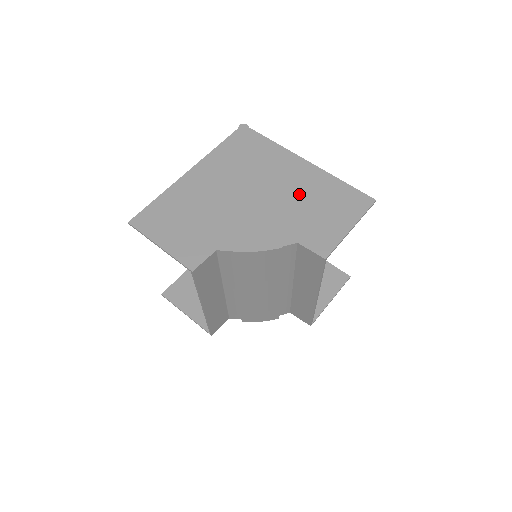
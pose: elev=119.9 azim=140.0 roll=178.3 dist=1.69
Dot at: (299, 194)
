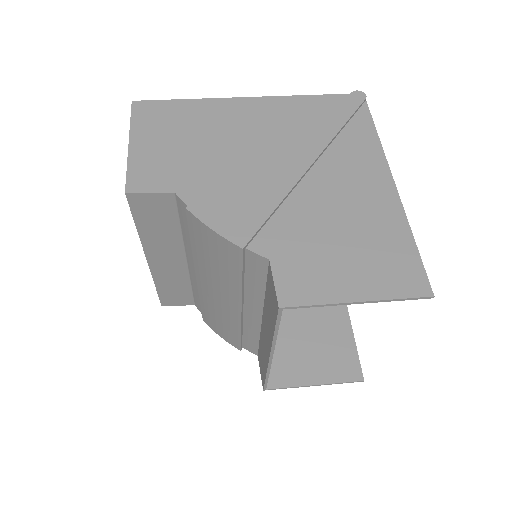
Dot at: (338, 209)
